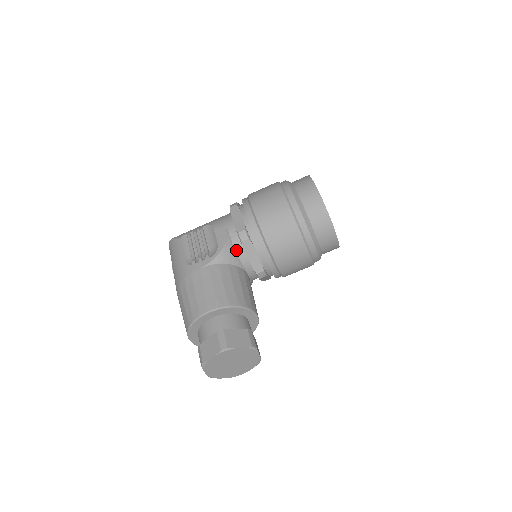
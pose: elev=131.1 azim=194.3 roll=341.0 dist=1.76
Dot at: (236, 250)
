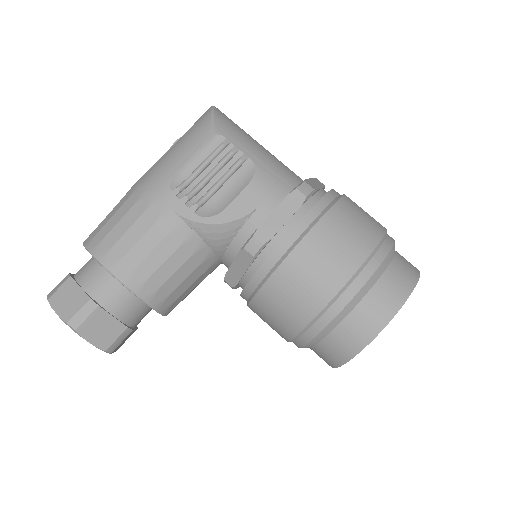
Dot at: (233, 240)
